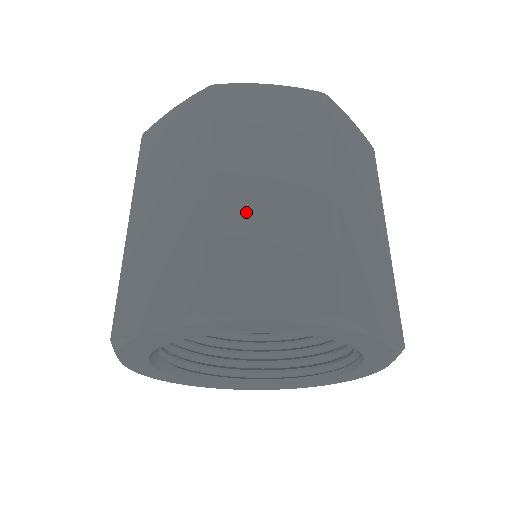
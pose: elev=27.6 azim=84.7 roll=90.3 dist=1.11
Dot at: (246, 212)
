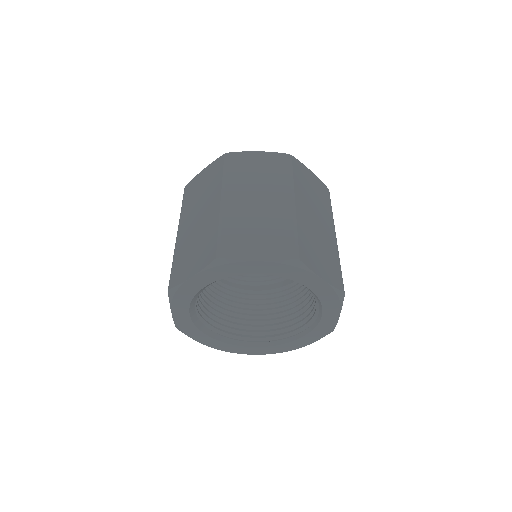
Dot at: (244, 213)
